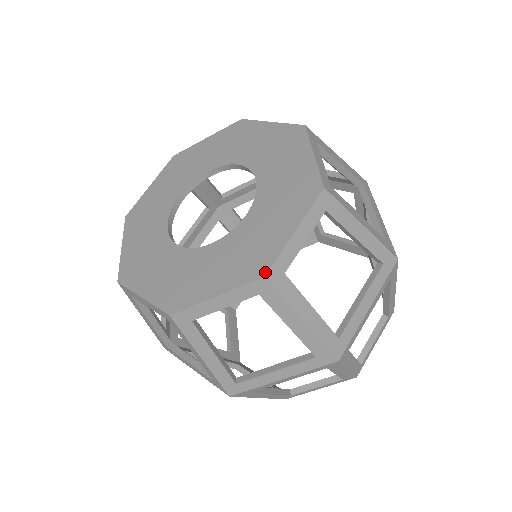
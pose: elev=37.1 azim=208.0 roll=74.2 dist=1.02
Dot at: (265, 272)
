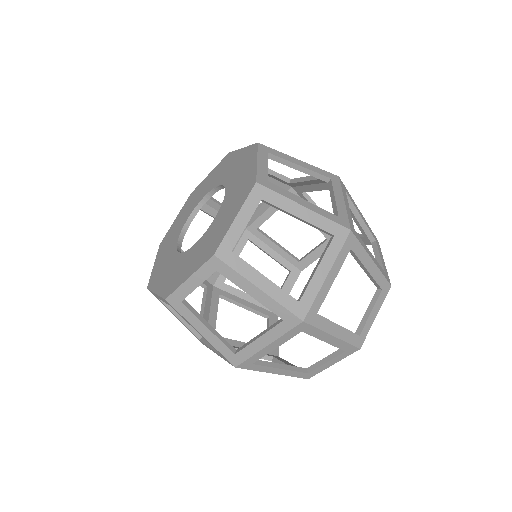
Dot at: (167, 296)
